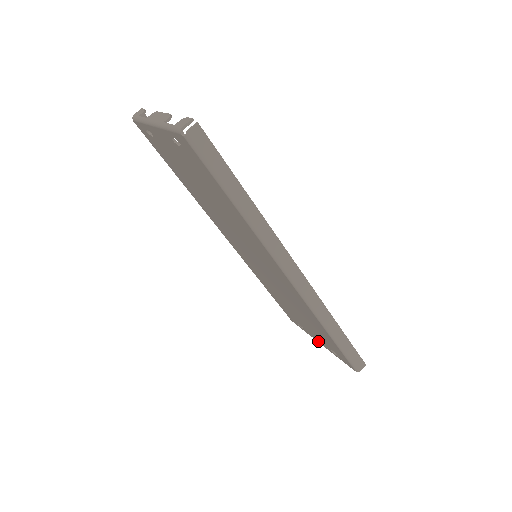
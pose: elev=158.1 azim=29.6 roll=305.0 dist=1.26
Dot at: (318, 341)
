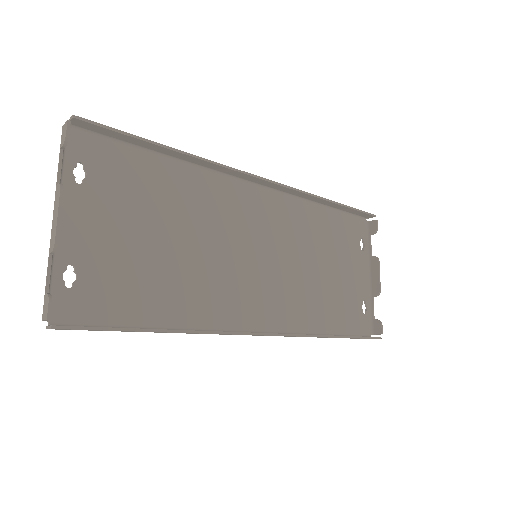
Dot at: (365, 274)
